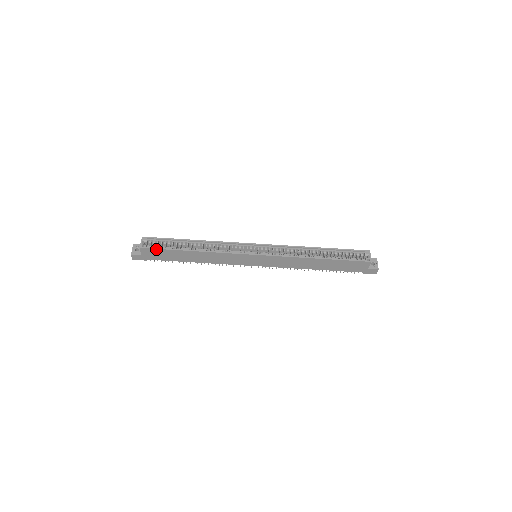
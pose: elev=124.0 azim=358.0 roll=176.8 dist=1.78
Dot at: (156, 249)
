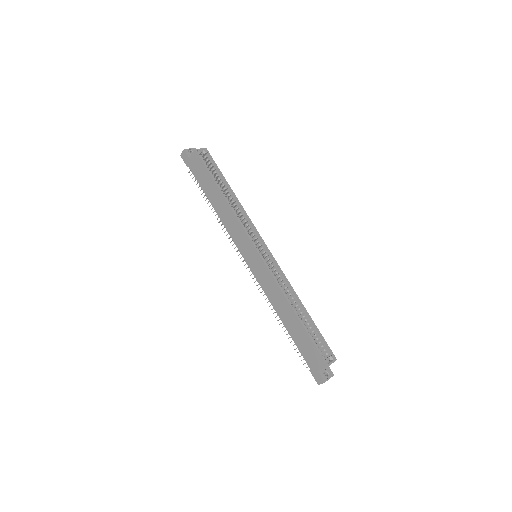
Dot at: (203, 163)
